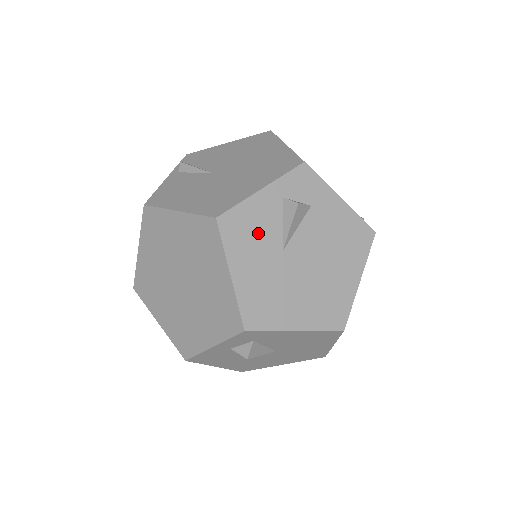
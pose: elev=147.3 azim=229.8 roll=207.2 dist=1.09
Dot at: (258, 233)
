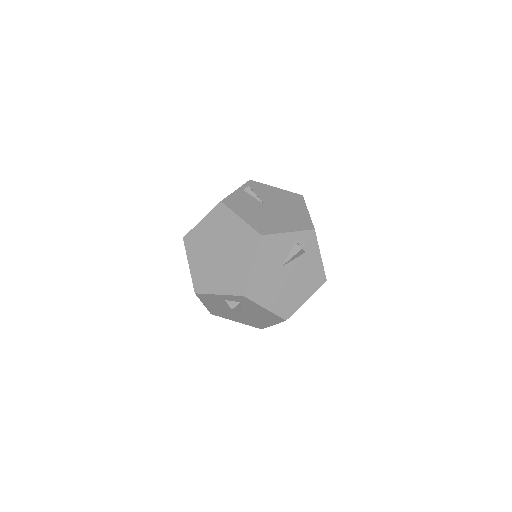
Dot at: (275, 252)
